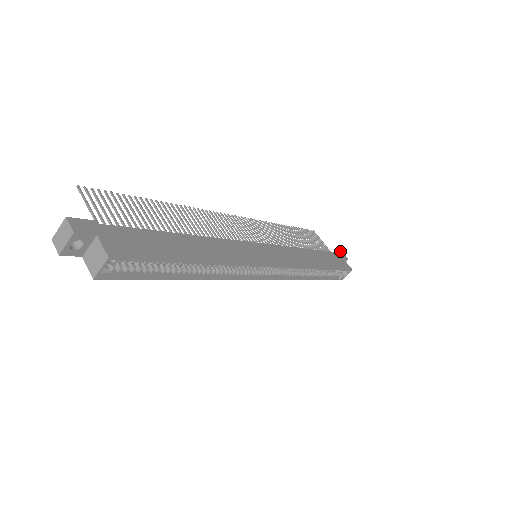
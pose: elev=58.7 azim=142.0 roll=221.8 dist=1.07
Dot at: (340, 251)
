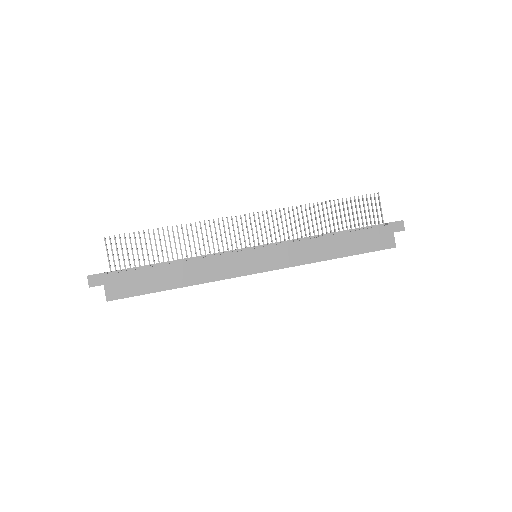
Dot at: (399, 221)
